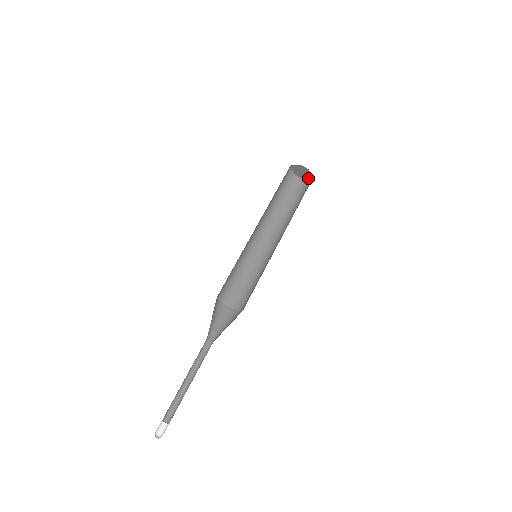
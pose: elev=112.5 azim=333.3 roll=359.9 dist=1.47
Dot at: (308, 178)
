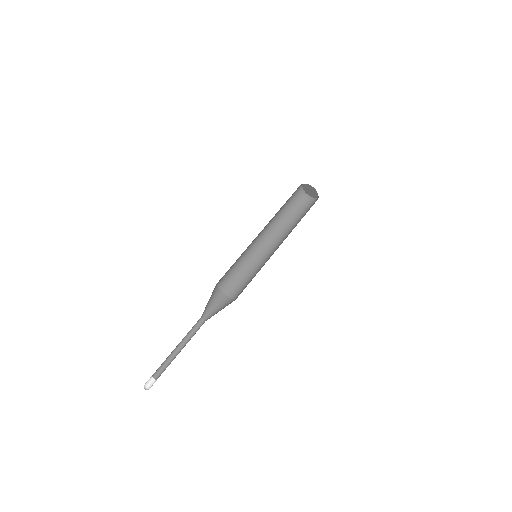
Dot at: (314, 197)
